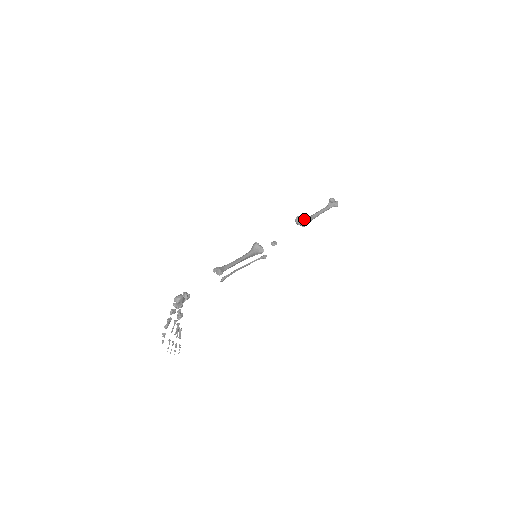
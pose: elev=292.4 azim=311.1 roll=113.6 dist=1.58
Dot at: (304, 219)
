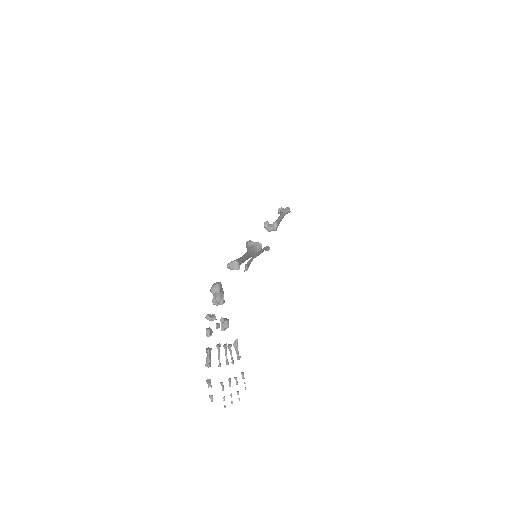
Dot at: occluded
